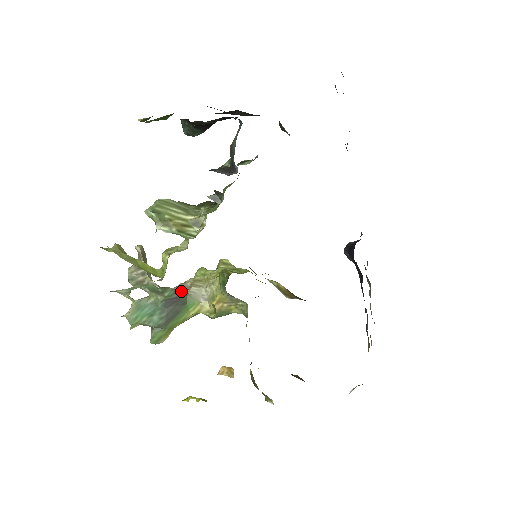
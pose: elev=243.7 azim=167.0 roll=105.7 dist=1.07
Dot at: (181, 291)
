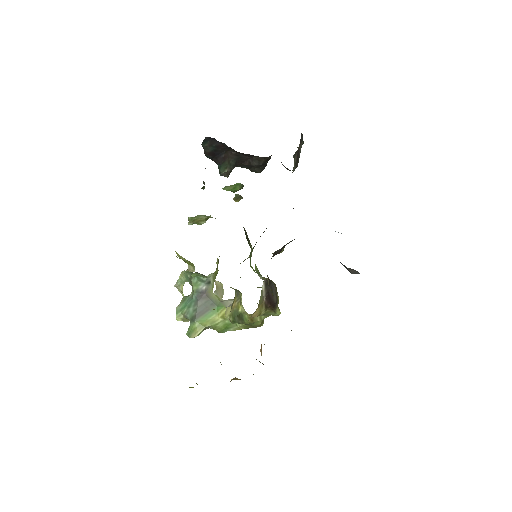
Dot at: (205, 283)
